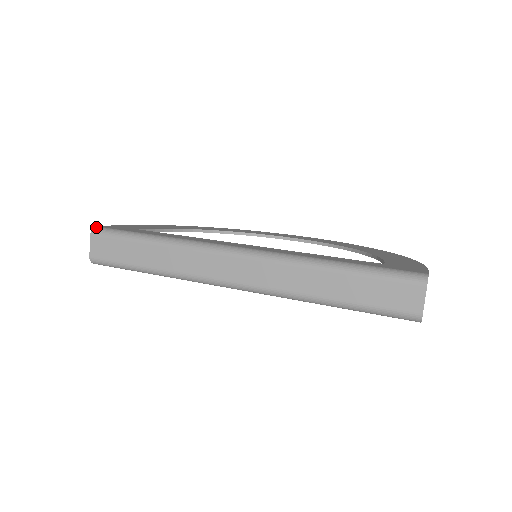
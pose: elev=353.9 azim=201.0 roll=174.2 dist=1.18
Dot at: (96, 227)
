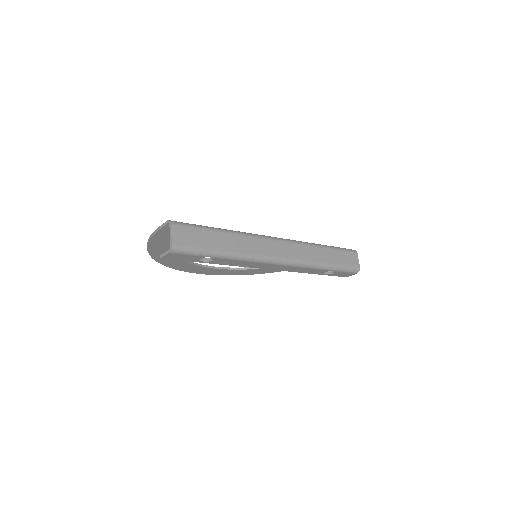
Dot at: (170, 220)
